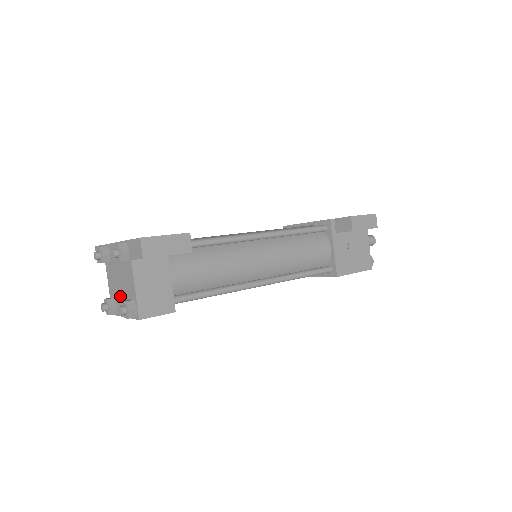
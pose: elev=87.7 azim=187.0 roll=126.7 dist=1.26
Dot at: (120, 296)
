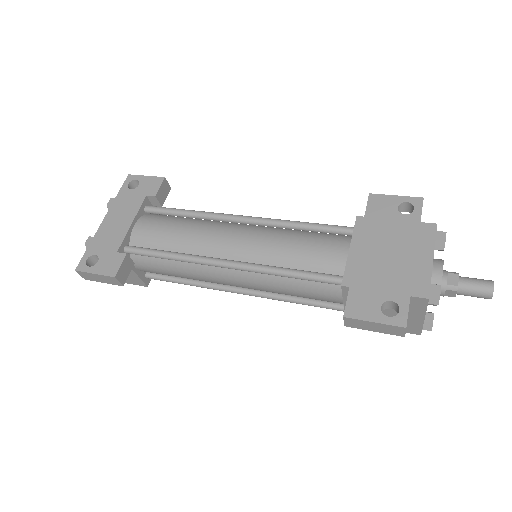
Dot at: occluded
